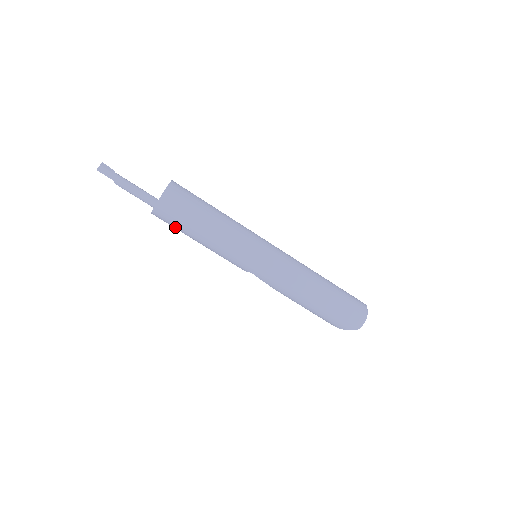
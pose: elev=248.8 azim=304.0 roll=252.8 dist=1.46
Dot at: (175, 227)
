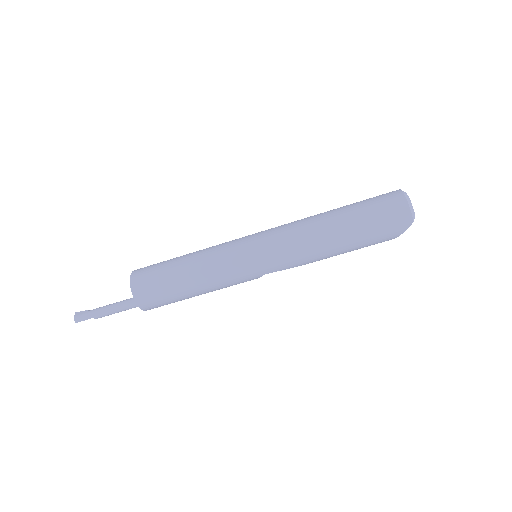
Dot at: occluded
